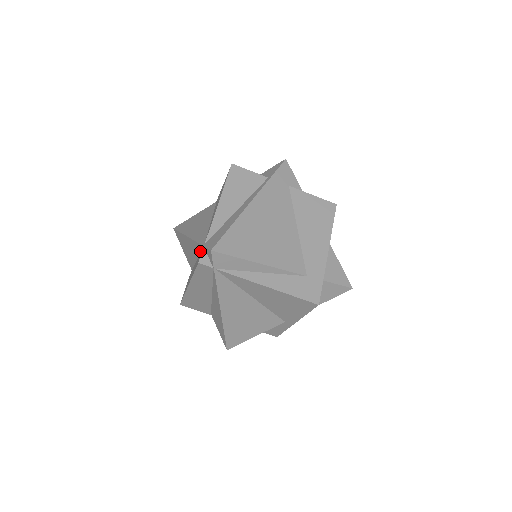
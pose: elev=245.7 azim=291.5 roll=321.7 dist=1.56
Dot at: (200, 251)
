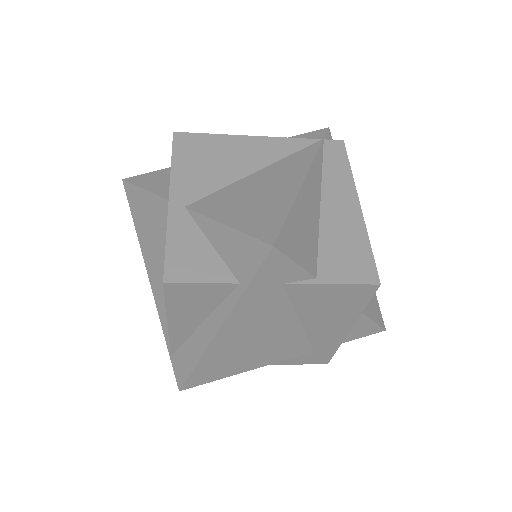
Dot at: occluded
